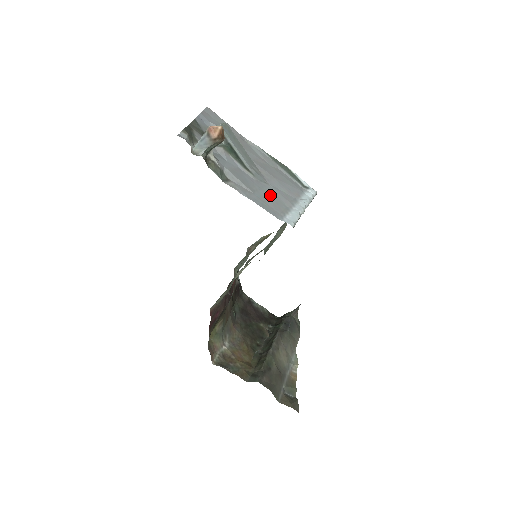
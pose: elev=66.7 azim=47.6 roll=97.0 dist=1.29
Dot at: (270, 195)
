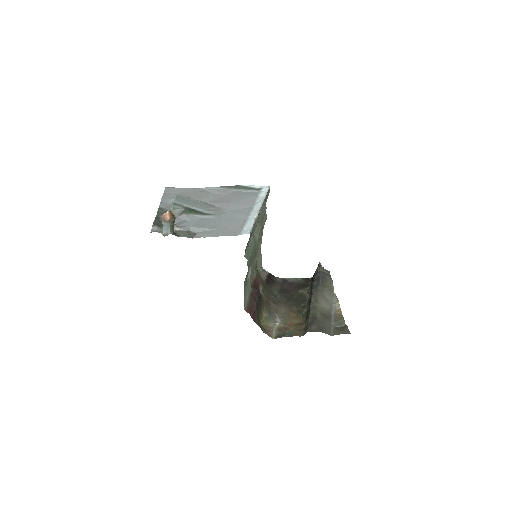
Dot at: (229, 221)
